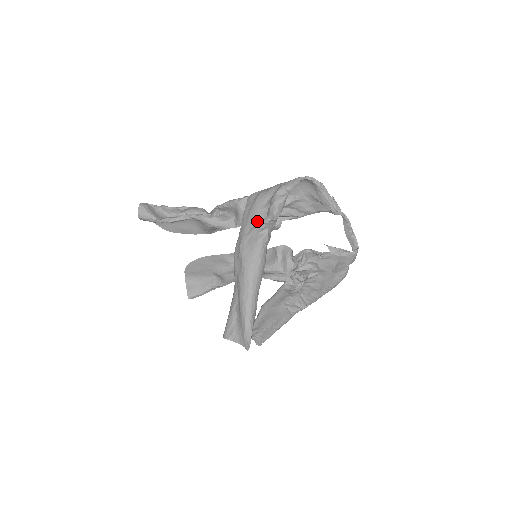
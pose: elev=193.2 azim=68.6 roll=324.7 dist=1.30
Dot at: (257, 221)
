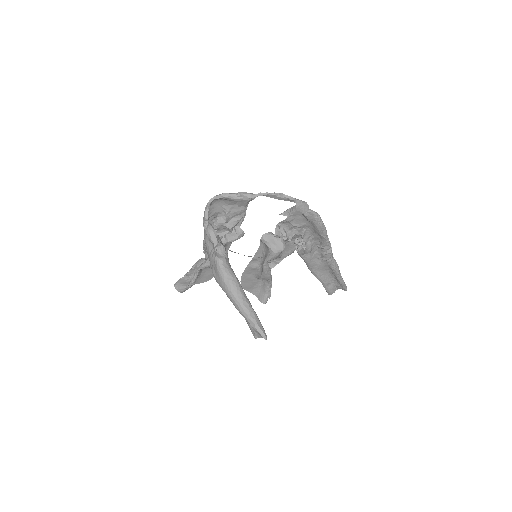
Dot at: (211, 253)
